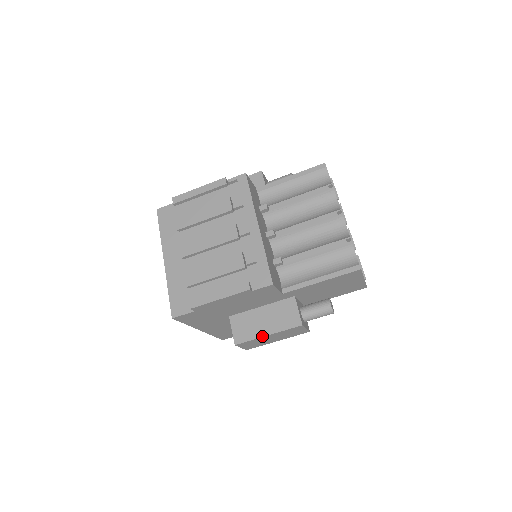
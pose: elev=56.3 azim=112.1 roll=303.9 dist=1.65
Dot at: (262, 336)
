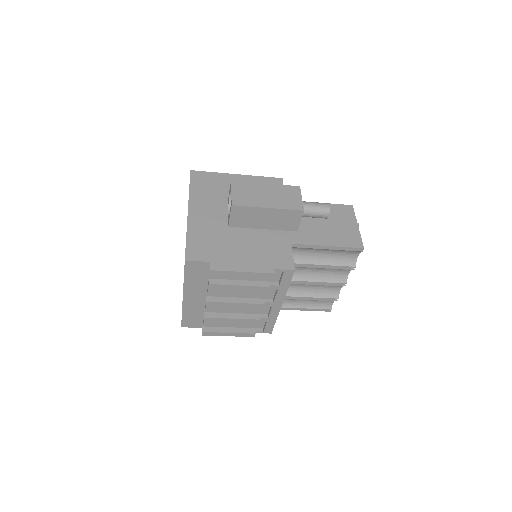
Dot at: occluded
